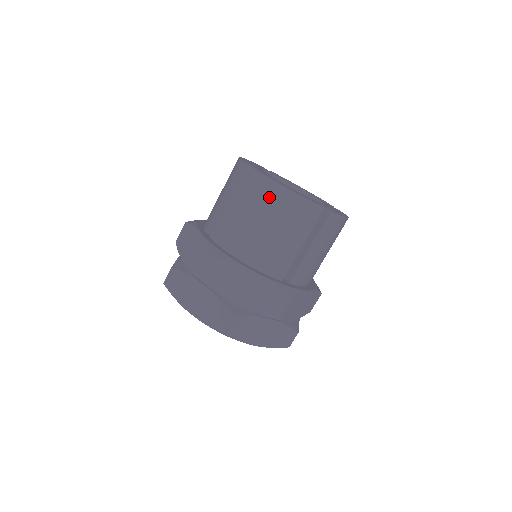
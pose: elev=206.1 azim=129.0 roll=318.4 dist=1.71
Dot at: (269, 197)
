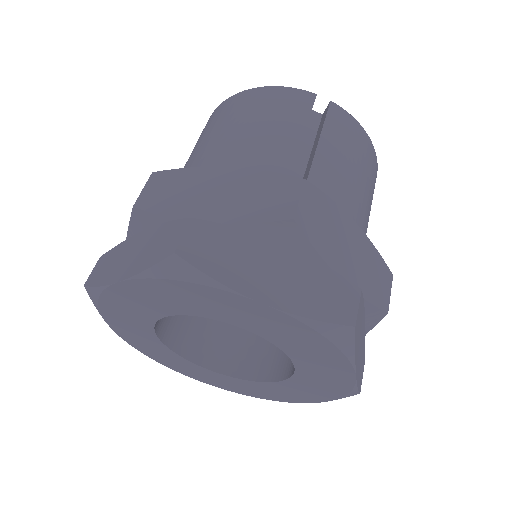
Dot at: (233, 107)
